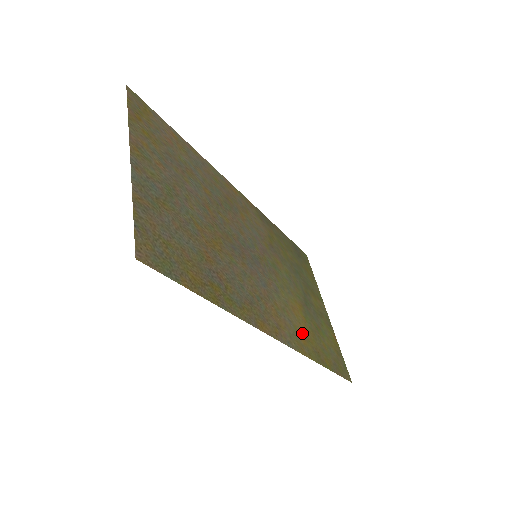
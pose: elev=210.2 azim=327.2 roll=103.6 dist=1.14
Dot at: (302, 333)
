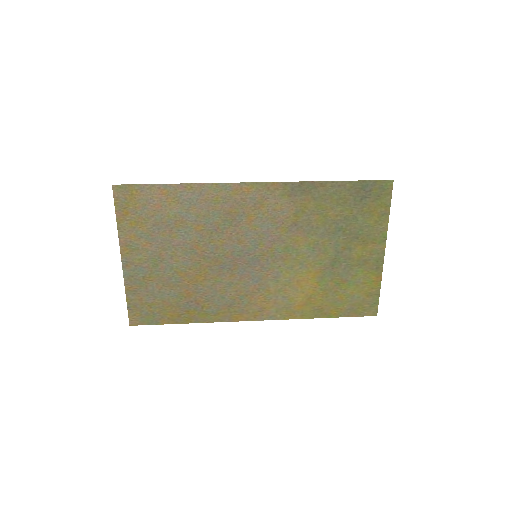
Dot at: (301, 300)
